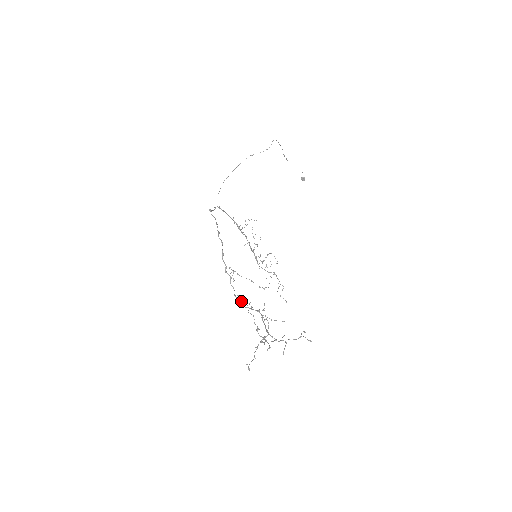
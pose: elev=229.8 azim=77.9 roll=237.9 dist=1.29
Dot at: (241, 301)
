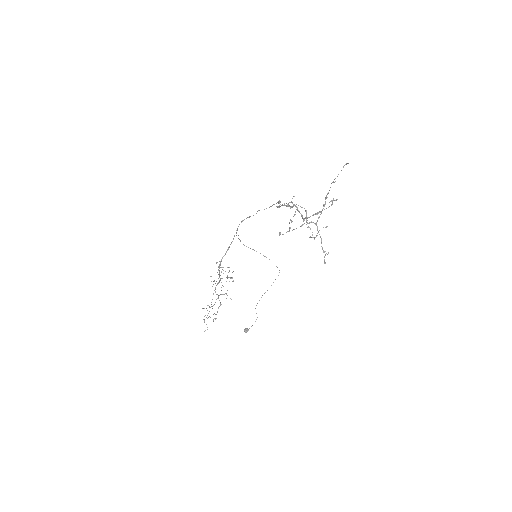
Dot at: (290, 206)
